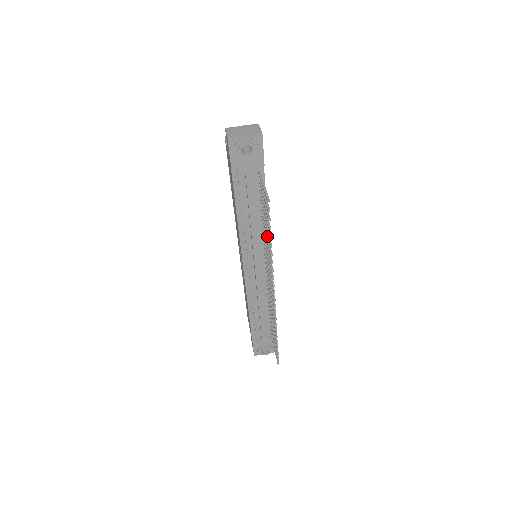
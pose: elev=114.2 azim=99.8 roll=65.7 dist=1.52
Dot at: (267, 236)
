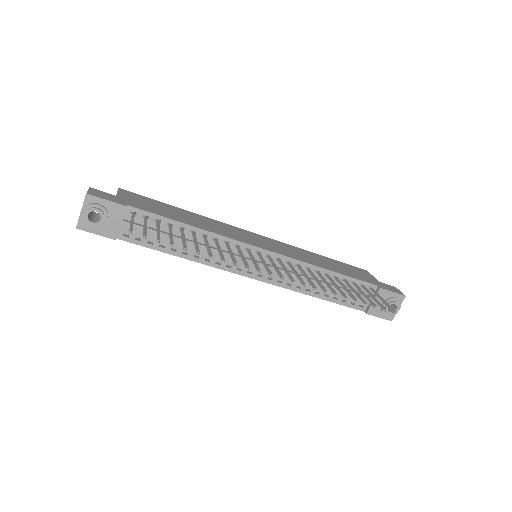
Dot at: occluded
